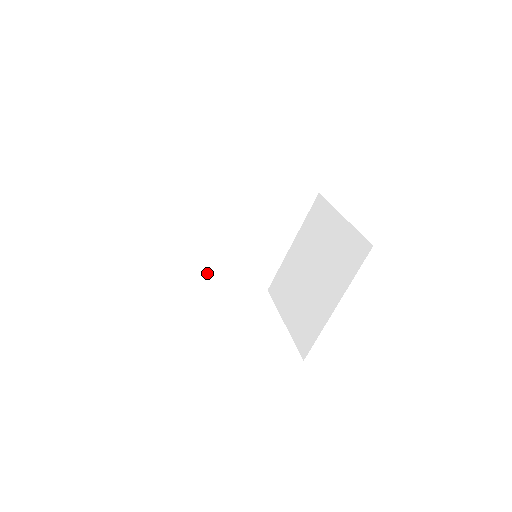
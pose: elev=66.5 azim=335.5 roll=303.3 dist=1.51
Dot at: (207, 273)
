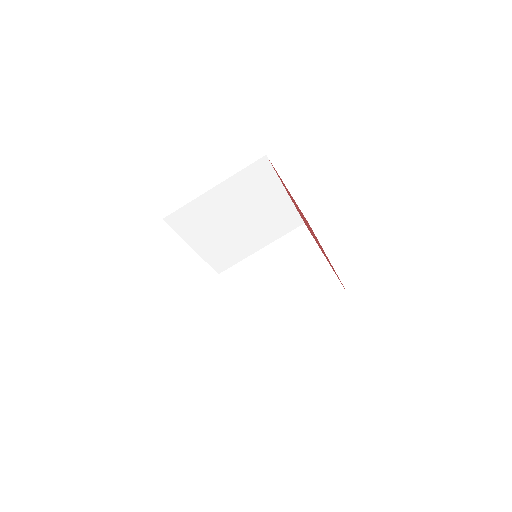
Dot at: (190, 241)
